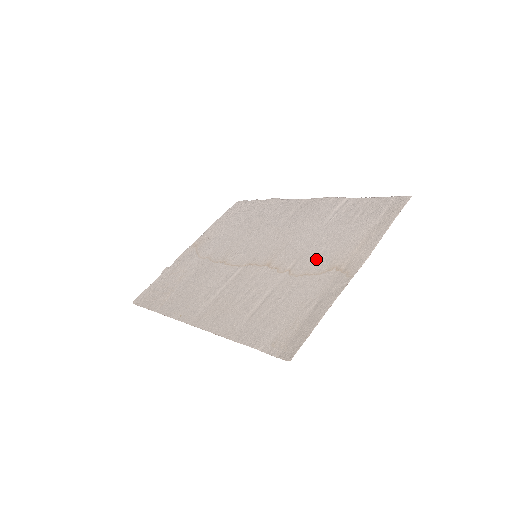
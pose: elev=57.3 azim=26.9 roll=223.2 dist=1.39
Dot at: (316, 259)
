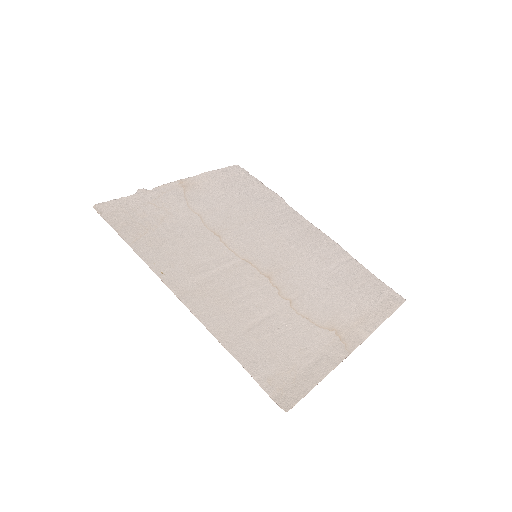
Dot at: (318, 307)
